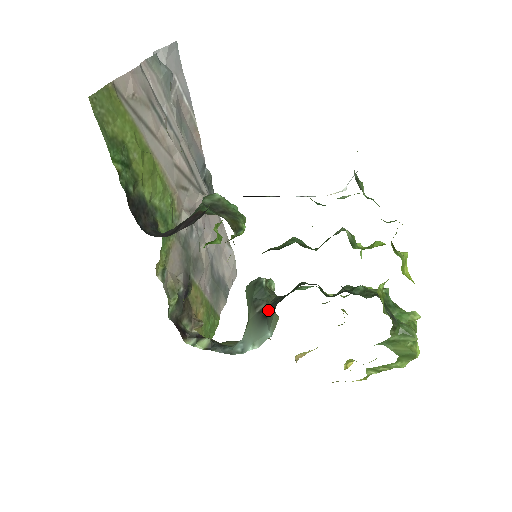
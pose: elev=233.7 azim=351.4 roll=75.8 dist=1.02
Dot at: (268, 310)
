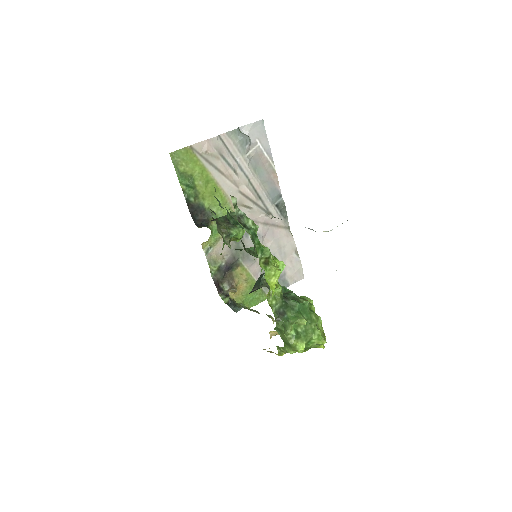
Dot at: occluded
